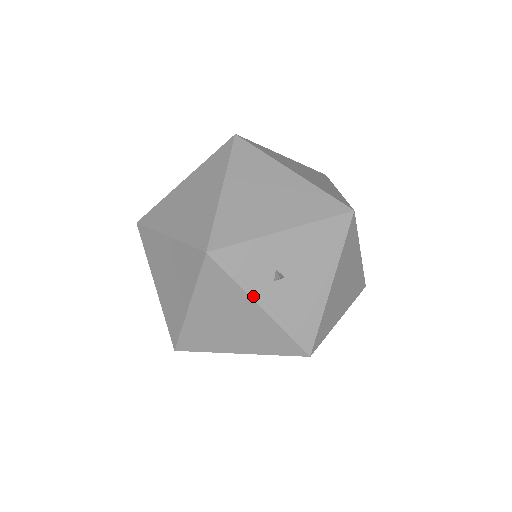
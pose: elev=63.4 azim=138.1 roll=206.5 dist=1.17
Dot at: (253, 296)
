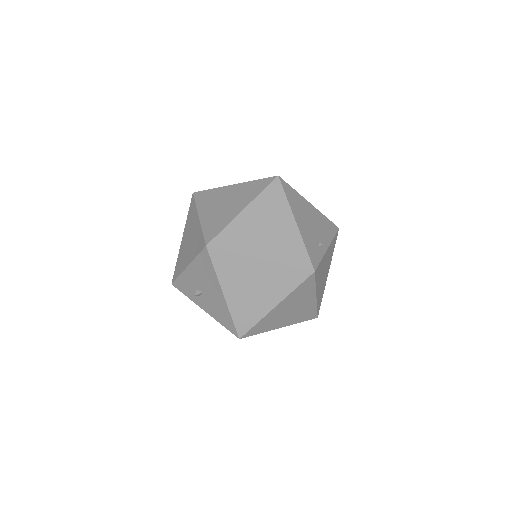
Dot at: (197, 304)
